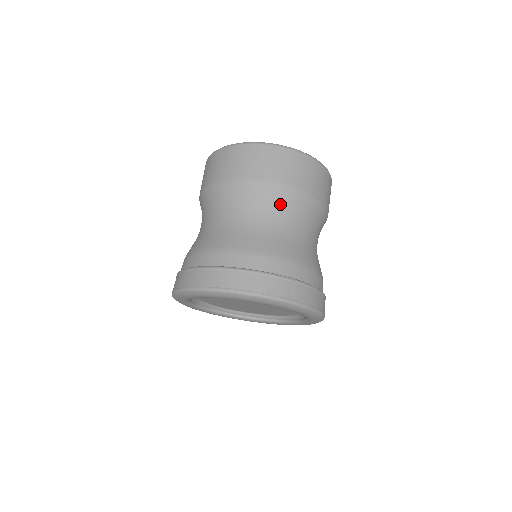
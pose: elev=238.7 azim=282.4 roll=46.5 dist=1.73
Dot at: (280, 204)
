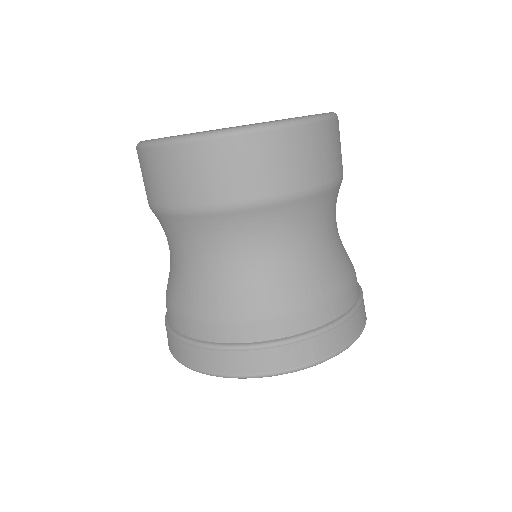
Dot at: (259, 228)
